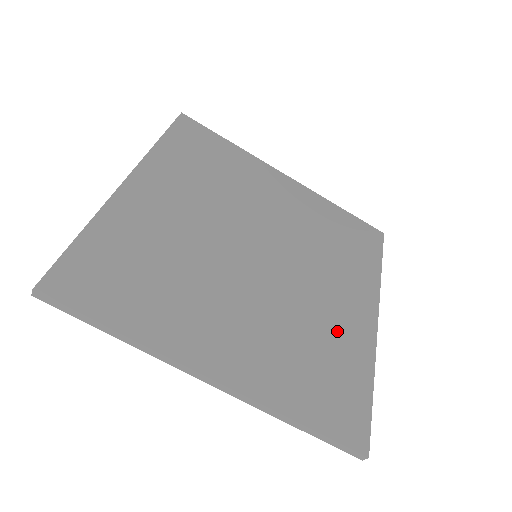
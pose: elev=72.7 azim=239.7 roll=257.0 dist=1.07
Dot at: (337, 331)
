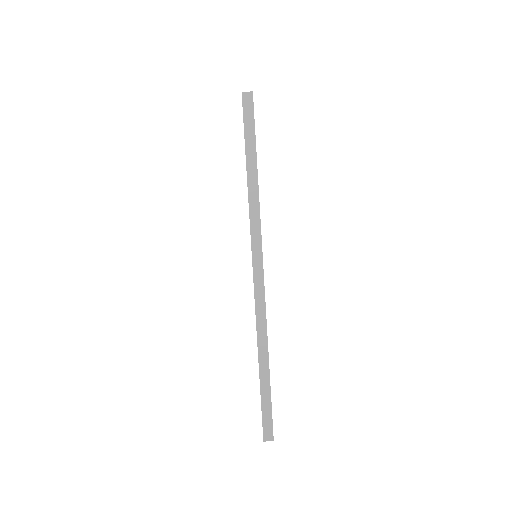
Dot at: occluded
